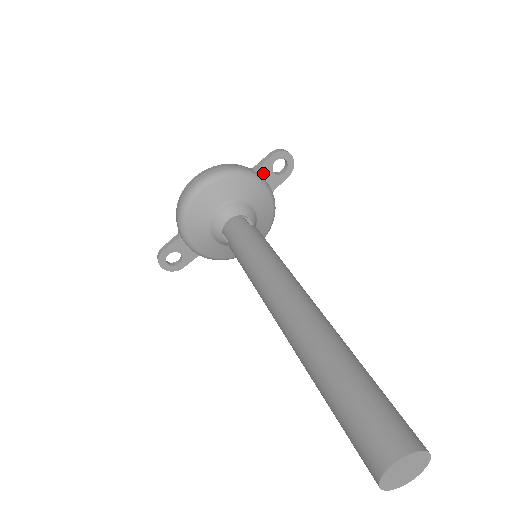
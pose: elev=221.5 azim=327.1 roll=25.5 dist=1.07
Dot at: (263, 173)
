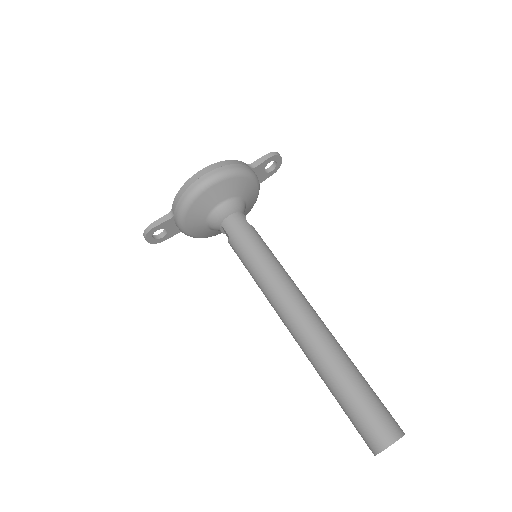
Dot at: (257, 171)
